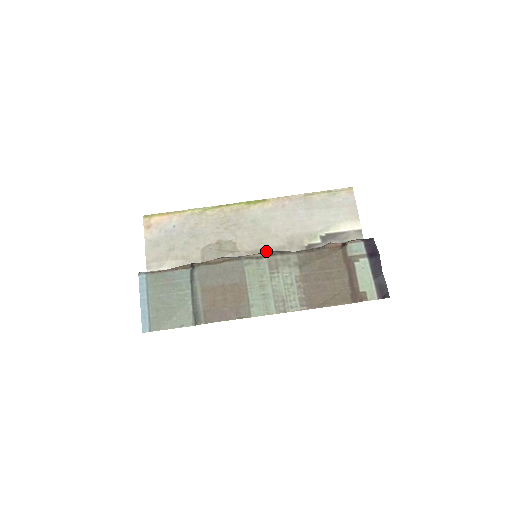
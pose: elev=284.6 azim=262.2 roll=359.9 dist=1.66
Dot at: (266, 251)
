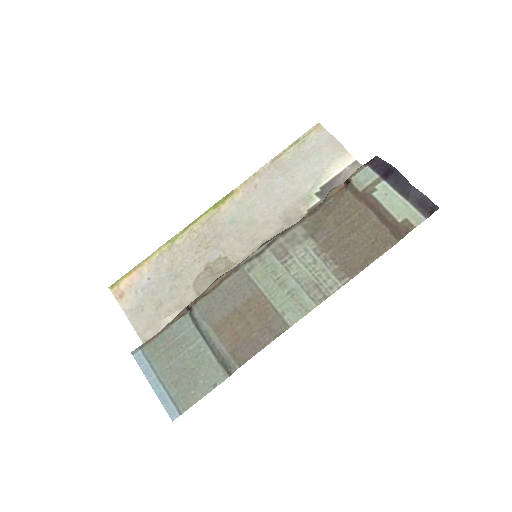
Dot at: occluded
